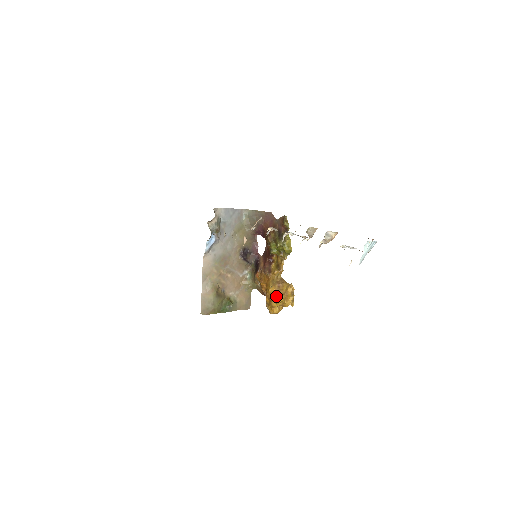
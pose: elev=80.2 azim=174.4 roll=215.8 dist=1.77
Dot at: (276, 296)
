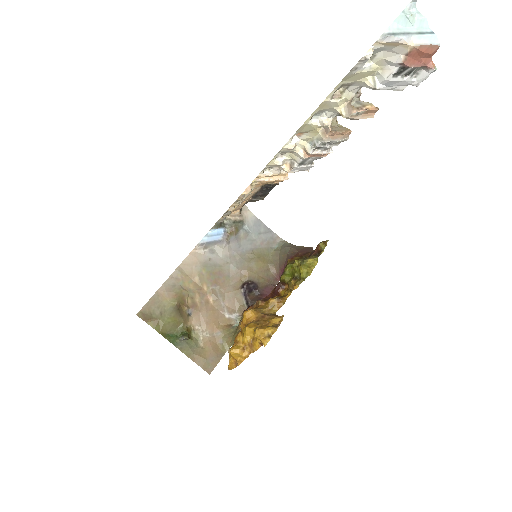
Dot at: (250, 323)
